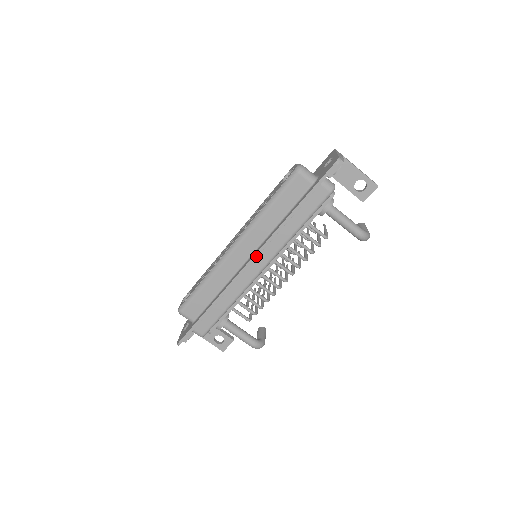
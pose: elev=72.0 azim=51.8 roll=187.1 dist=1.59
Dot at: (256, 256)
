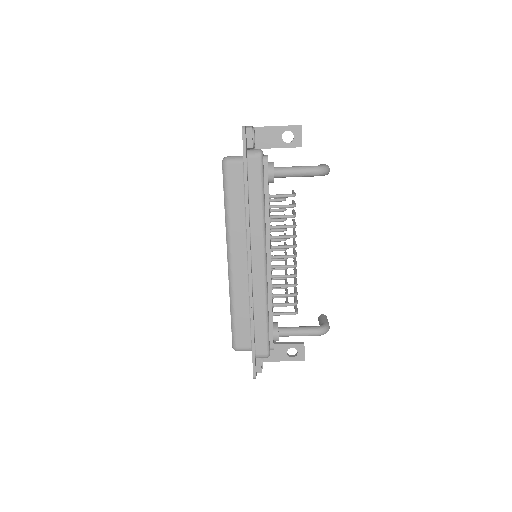
Dot at: (249, 253)
